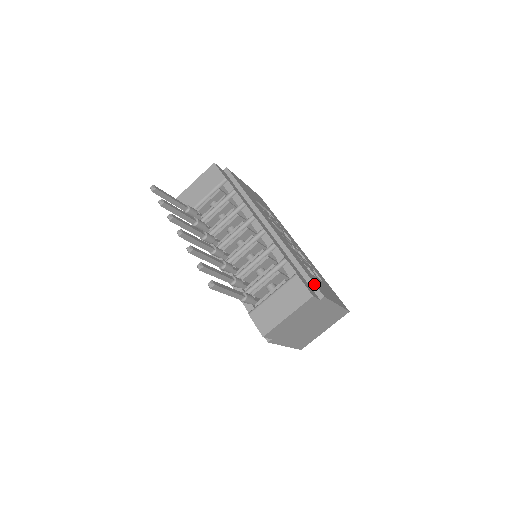
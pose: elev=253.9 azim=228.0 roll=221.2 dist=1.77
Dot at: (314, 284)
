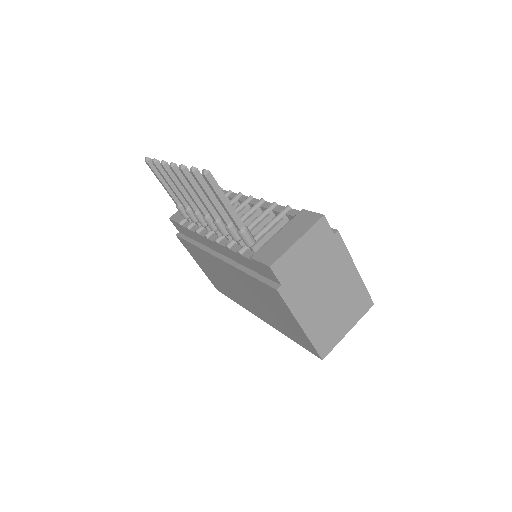
Dot at: occluded
